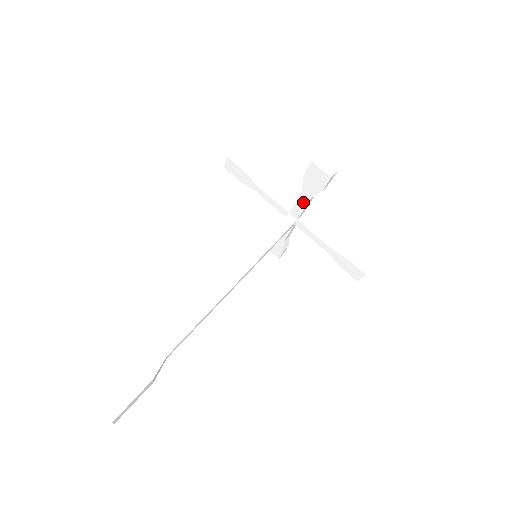
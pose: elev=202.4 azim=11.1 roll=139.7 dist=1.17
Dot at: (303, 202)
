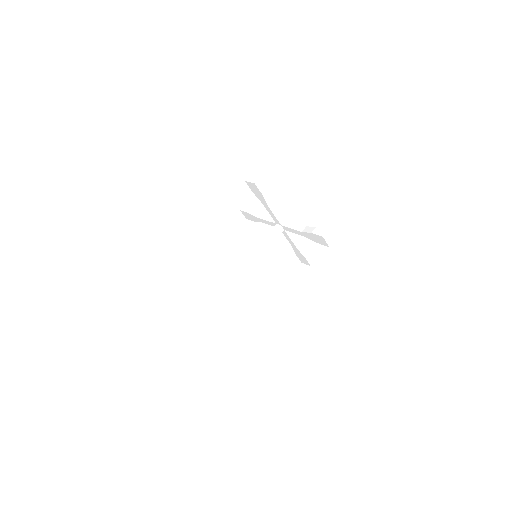
Dot at: (298, 233)
